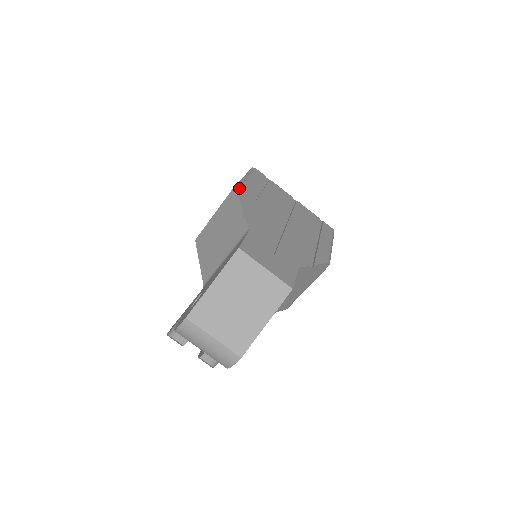
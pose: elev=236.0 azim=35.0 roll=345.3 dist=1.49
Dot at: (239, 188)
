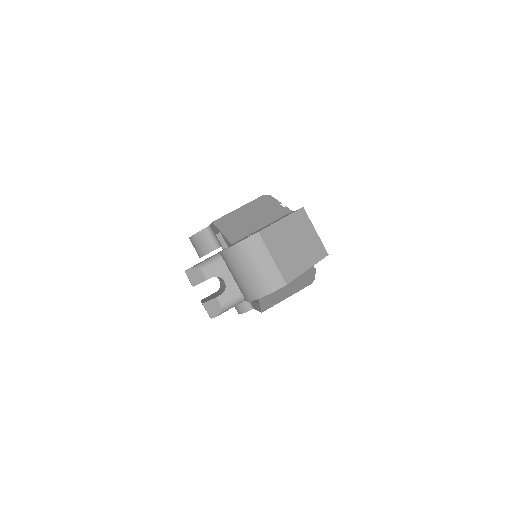
Dot at: occluded
